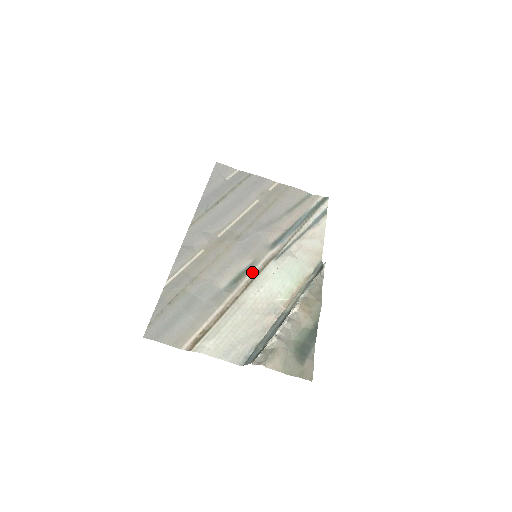
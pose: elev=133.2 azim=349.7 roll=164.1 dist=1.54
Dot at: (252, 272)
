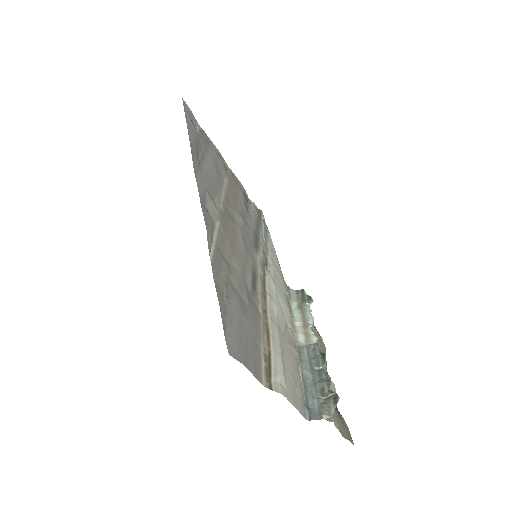
Dot at: (259, 277)
